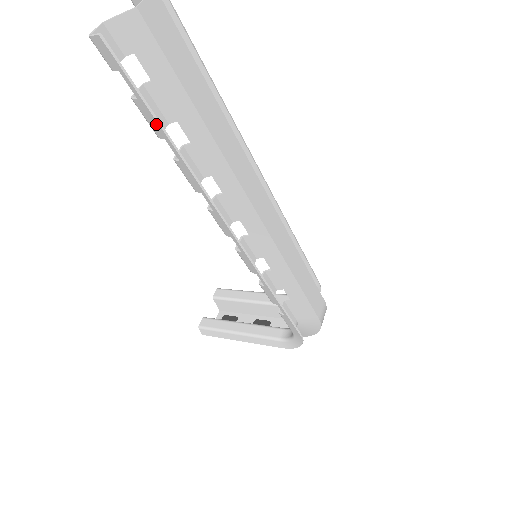
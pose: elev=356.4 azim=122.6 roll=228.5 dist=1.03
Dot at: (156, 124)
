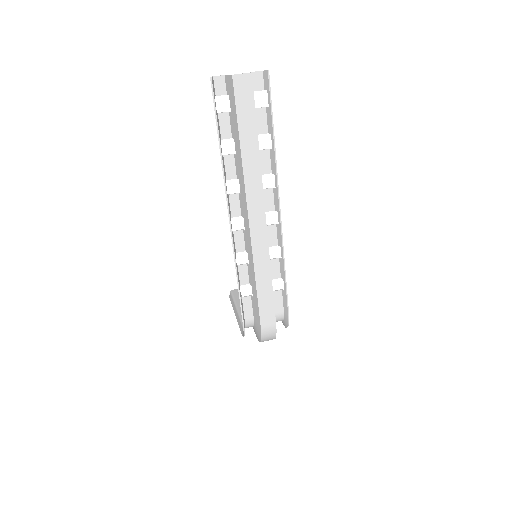
Dot at: (218, 131)
